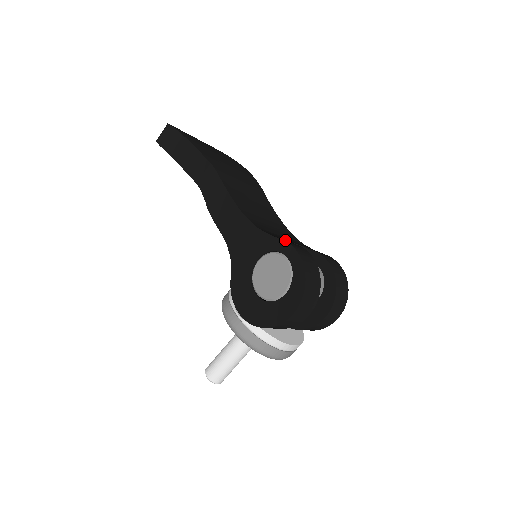
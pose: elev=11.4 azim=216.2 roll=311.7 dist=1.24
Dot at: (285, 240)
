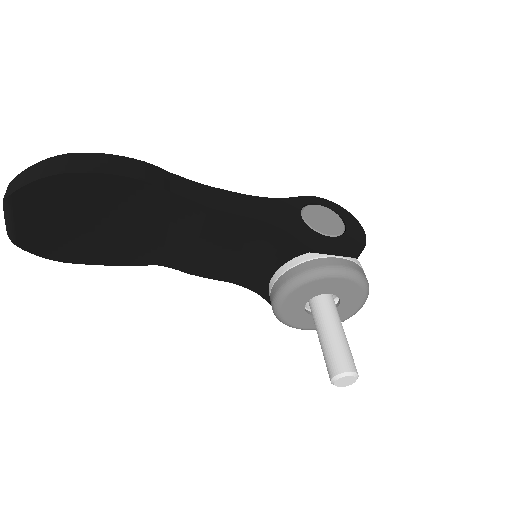
Dot at: occluded
